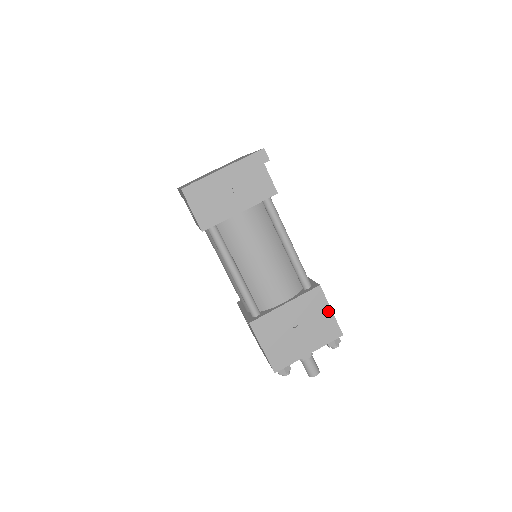
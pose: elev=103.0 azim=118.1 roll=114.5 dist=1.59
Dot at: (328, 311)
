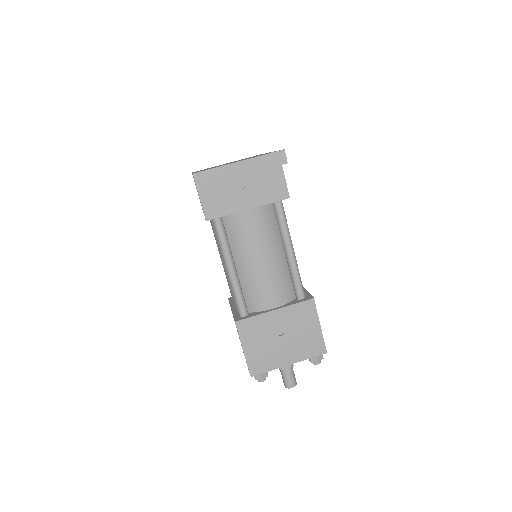
Dot at: (317, 326)
